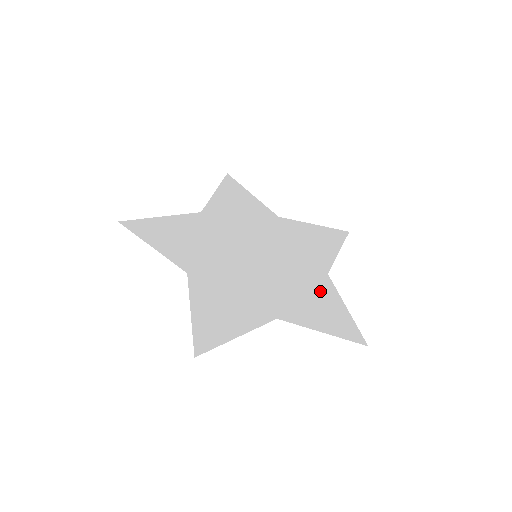
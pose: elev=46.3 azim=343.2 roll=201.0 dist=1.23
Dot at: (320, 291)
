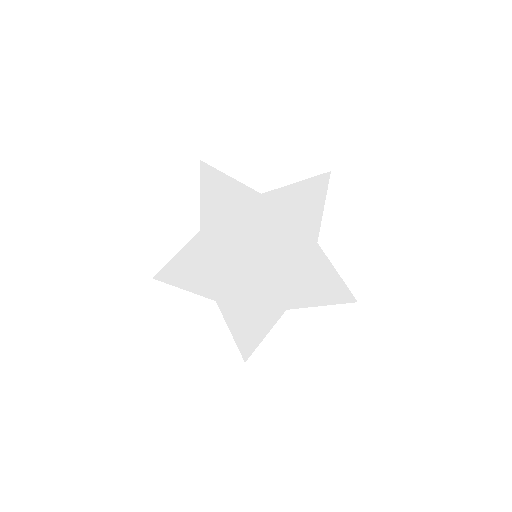
Dot at: (313, 266)
